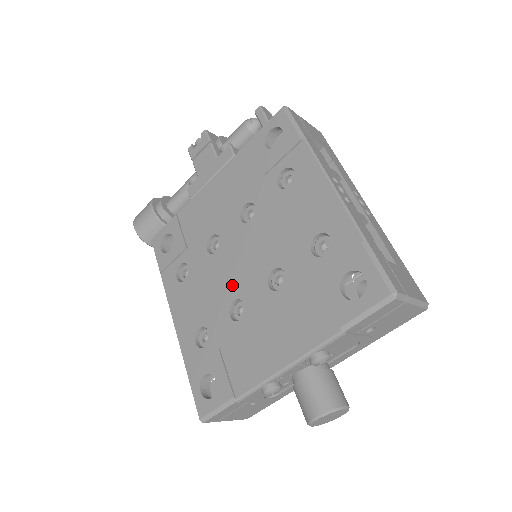
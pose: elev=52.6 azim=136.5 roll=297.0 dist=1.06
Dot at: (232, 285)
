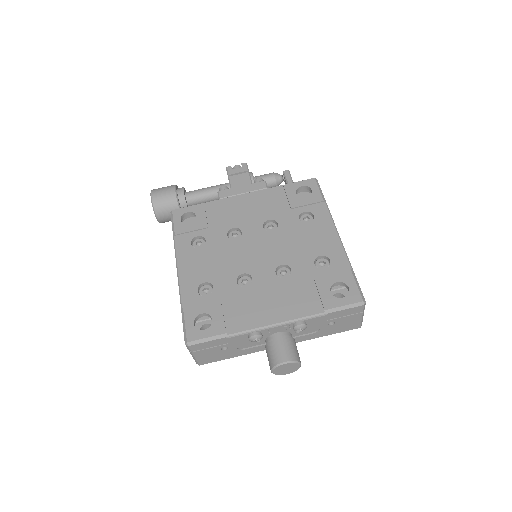
Dot at: (244, 263)
